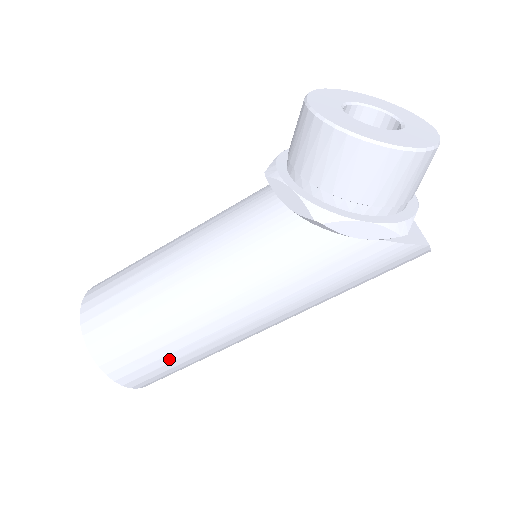
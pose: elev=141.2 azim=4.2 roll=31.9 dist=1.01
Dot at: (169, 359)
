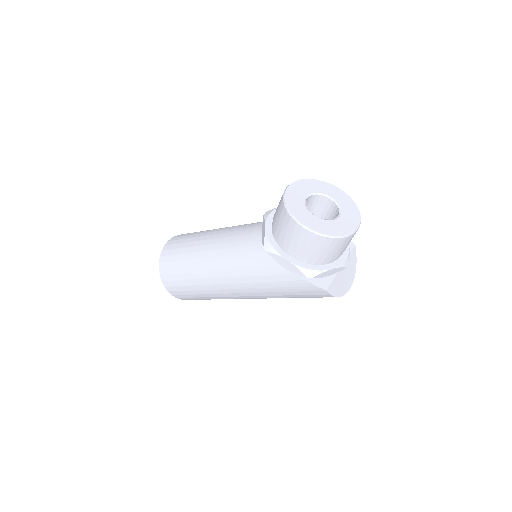
Dot at: (191, 288)
